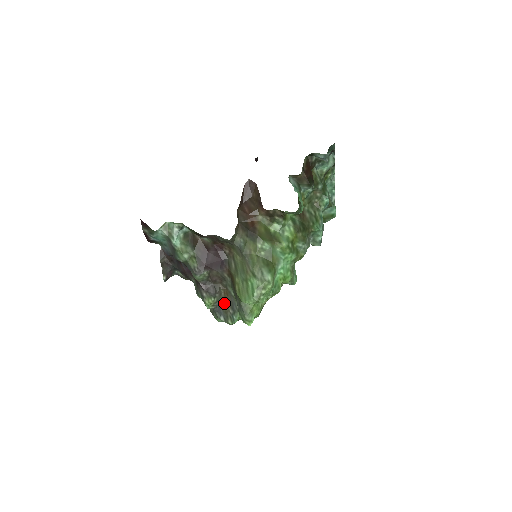
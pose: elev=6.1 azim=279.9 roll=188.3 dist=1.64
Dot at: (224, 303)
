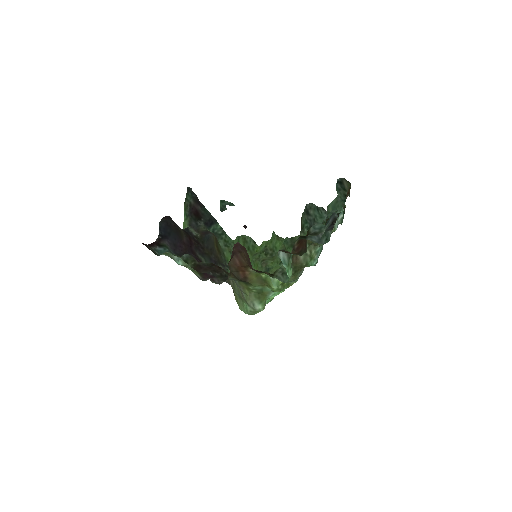
Dot at: (229, 283)
